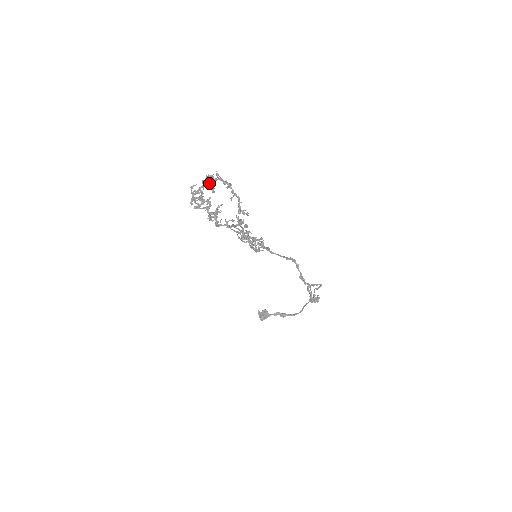
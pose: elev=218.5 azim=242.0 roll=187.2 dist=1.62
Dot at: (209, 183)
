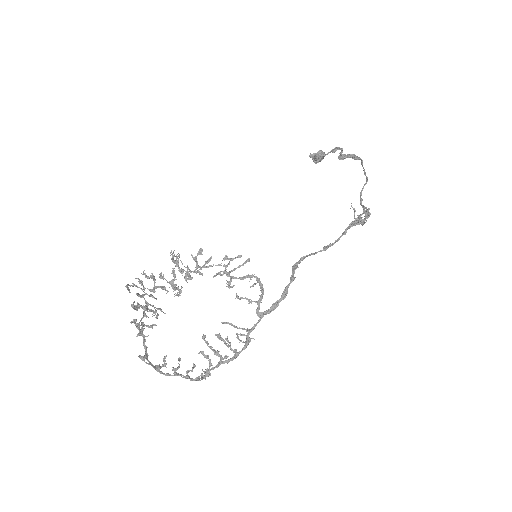
Dot at: (142, 326)
